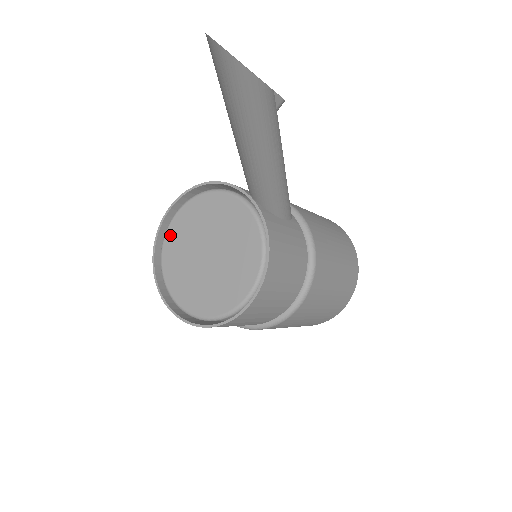
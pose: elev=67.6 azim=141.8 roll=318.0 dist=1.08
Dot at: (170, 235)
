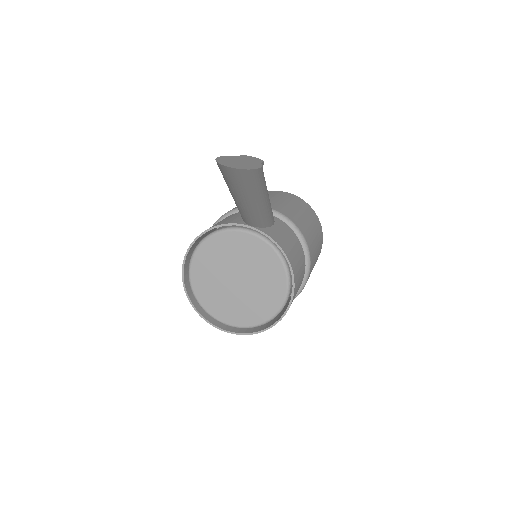
Dot at: (195, 282)
